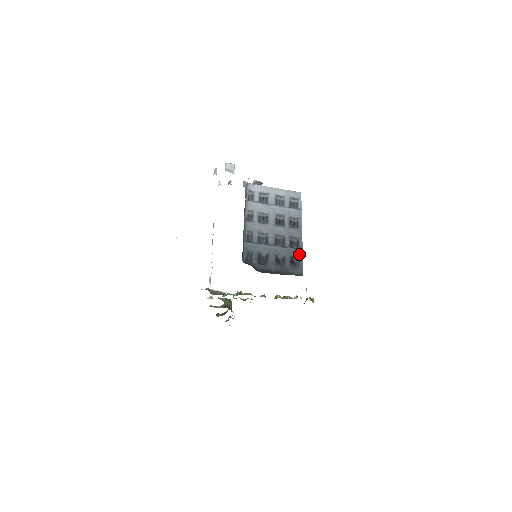
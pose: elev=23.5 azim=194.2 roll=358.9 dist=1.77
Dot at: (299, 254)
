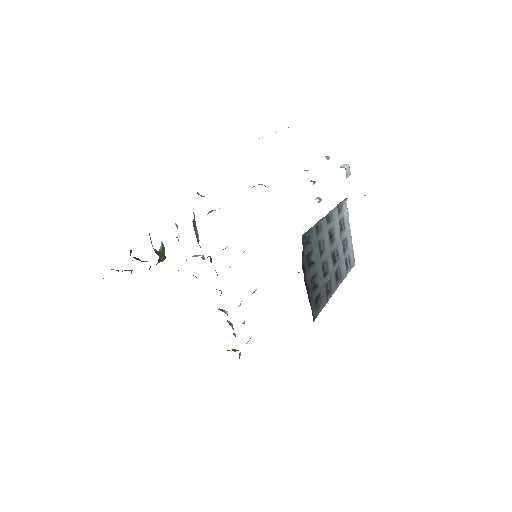
Dot at: (324, 301)
